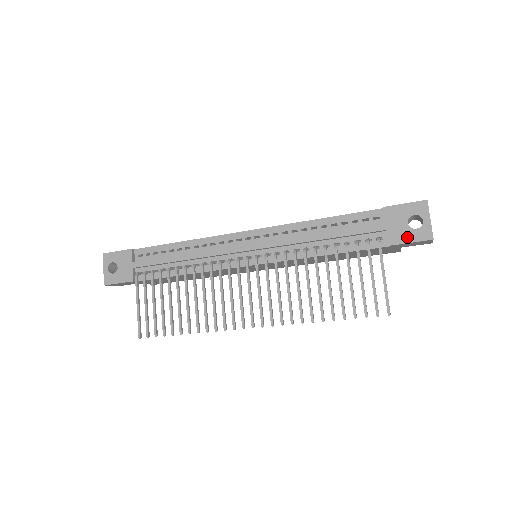
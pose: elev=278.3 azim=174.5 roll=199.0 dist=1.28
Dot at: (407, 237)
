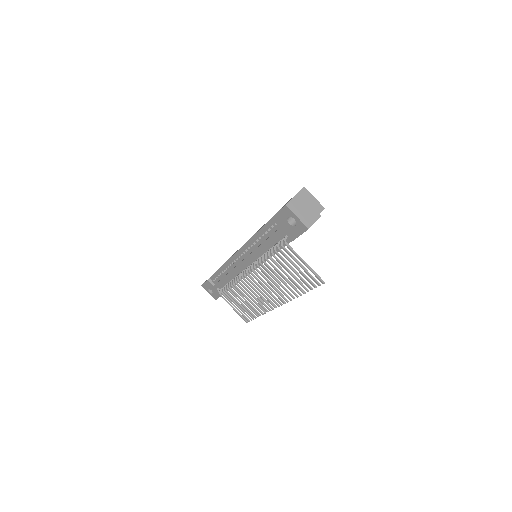
Dot at: (296, 233)
